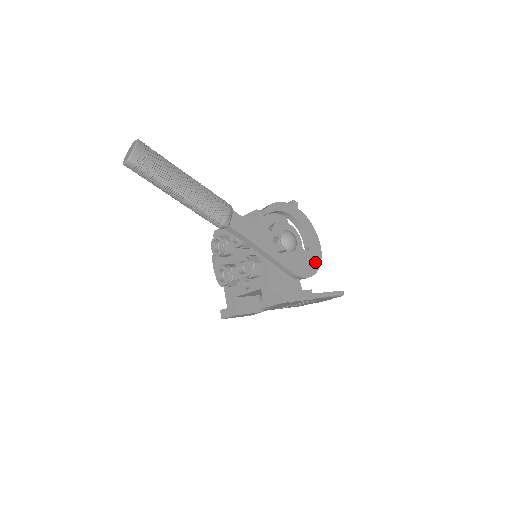
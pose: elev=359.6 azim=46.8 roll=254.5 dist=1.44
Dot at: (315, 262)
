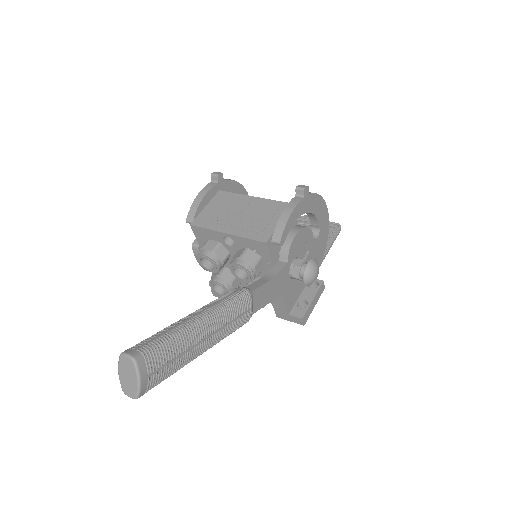
Dot at: (324, 241)
